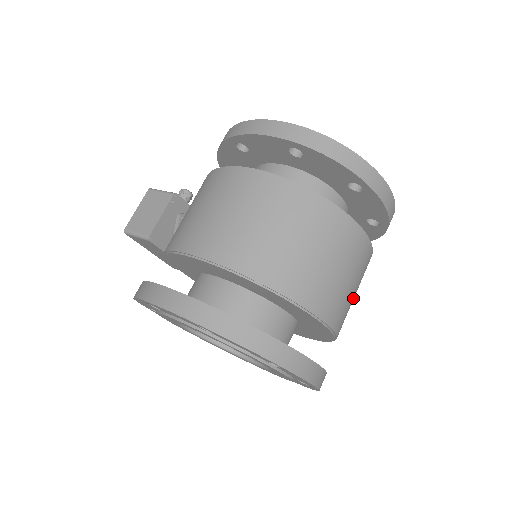
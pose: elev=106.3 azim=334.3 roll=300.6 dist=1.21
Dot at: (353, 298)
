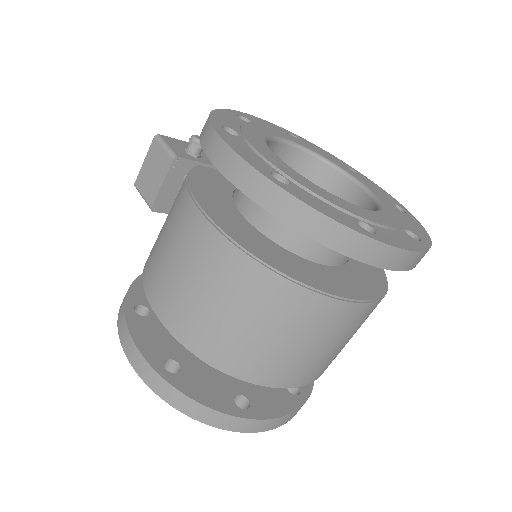
Dot at: (347, 342)
